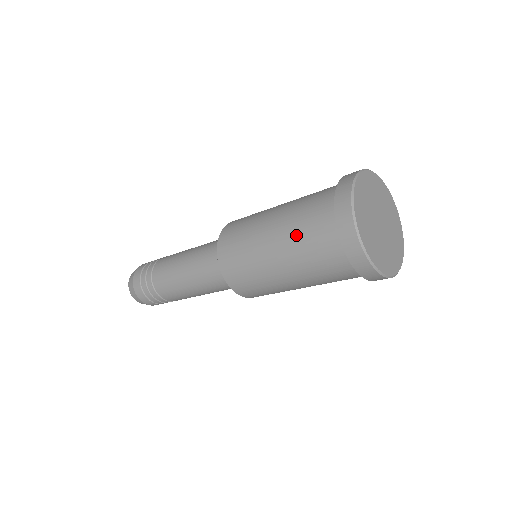
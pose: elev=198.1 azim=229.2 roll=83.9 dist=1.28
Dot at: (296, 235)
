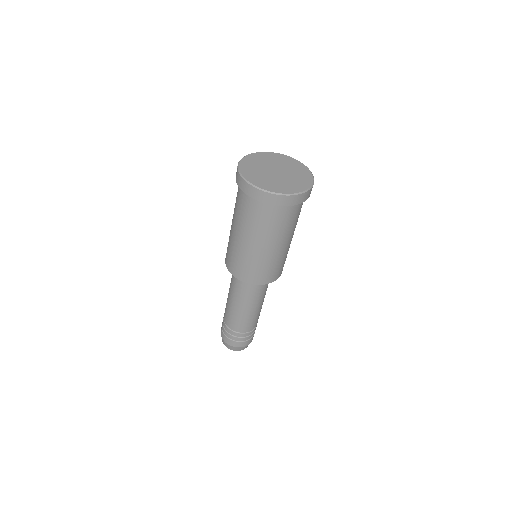
Dot at: (236, 212)
